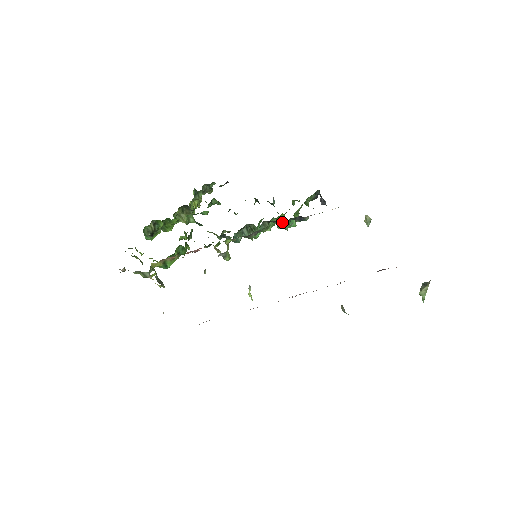
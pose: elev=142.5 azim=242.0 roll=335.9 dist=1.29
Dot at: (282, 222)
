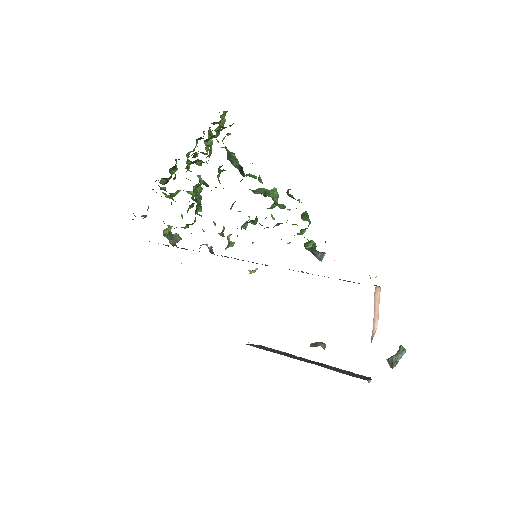
Dot at: occluded
